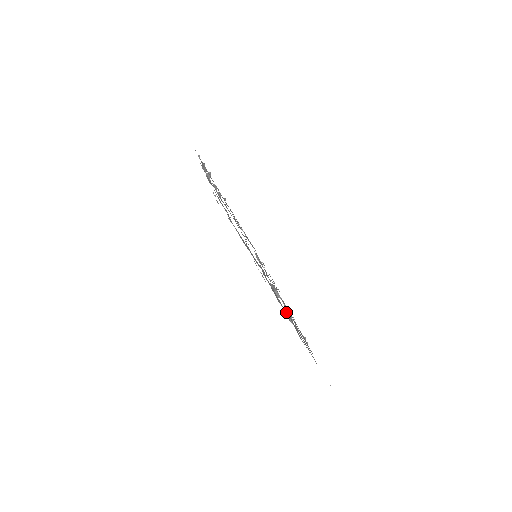
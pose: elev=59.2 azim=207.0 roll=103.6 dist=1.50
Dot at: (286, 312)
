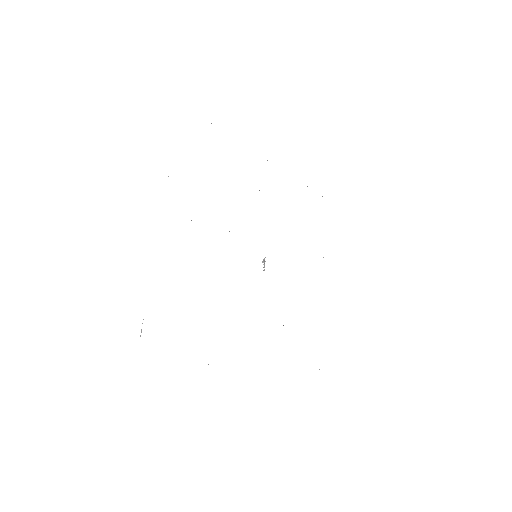
Dot at: occluded
